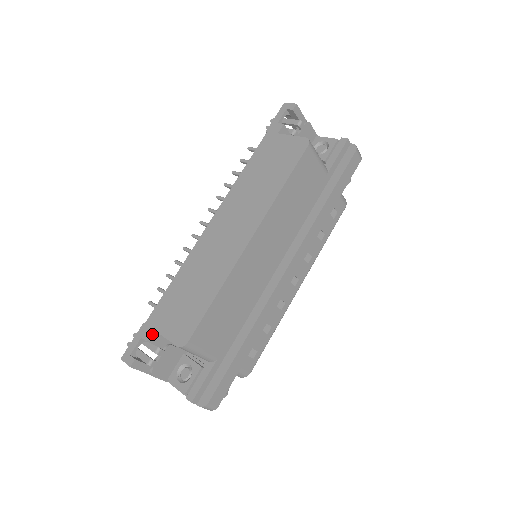
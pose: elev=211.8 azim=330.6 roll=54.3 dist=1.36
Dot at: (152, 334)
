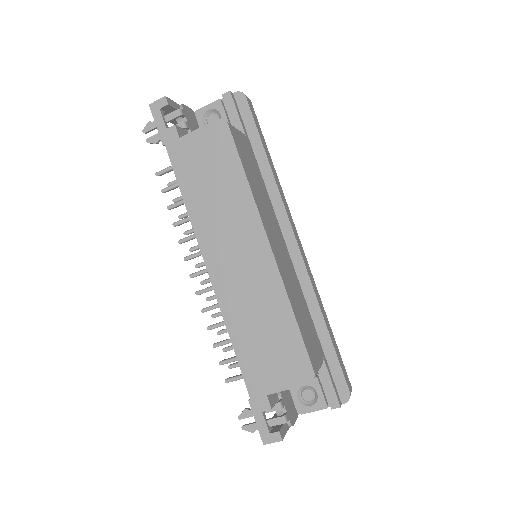
Dot at: (268, 400)
